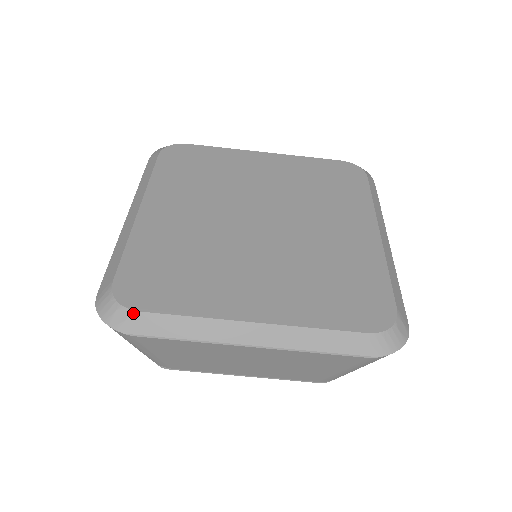
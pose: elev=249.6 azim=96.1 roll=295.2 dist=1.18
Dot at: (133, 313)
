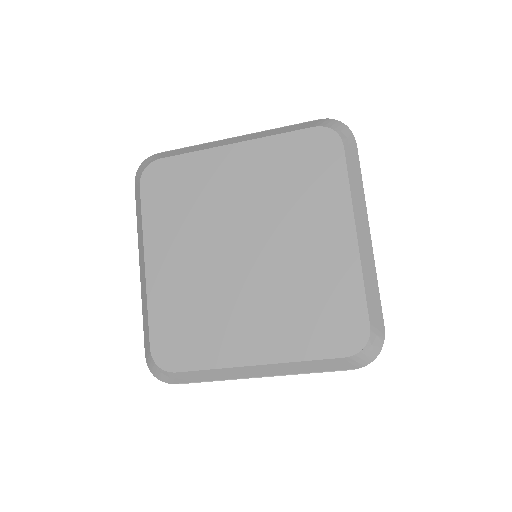
Dot at: (172, 374)
